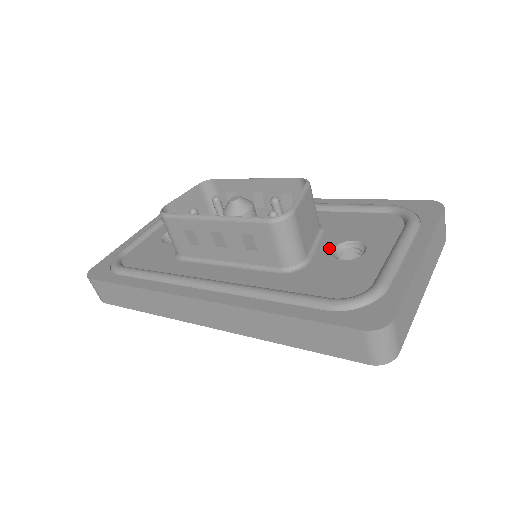
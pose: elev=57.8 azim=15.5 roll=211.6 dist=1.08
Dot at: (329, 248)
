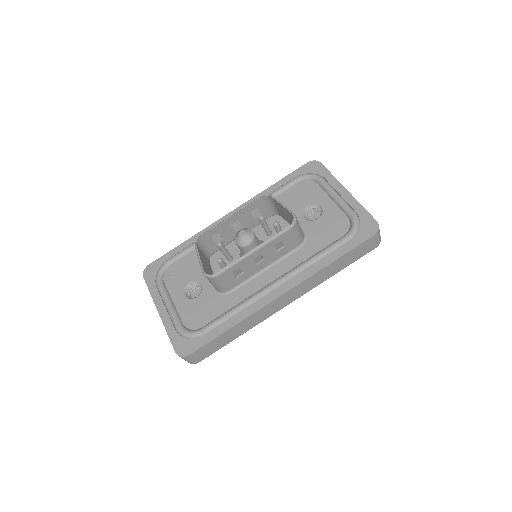
Dot at: (302, 219)
